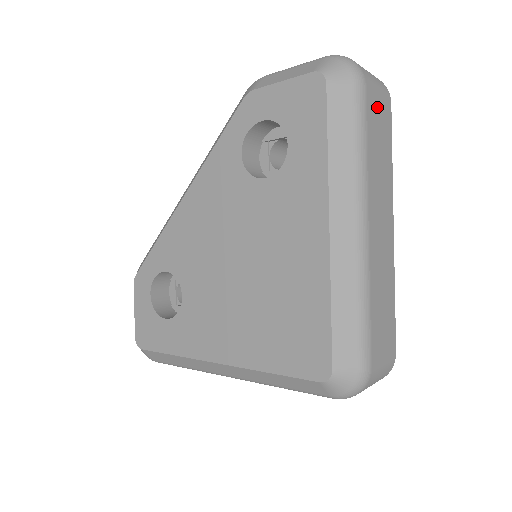
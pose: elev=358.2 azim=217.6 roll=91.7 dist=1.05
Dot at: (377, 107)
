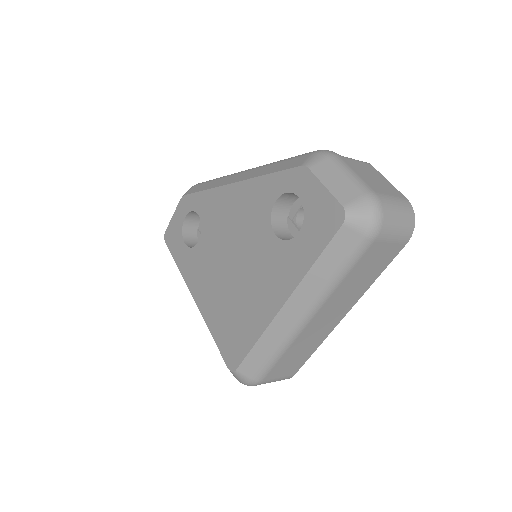
Dot at: (381, 250)
